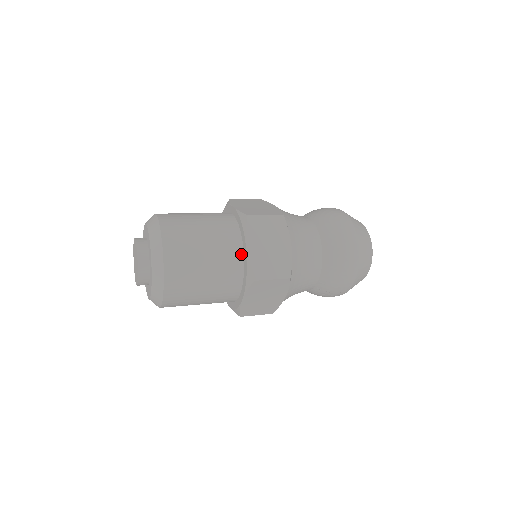
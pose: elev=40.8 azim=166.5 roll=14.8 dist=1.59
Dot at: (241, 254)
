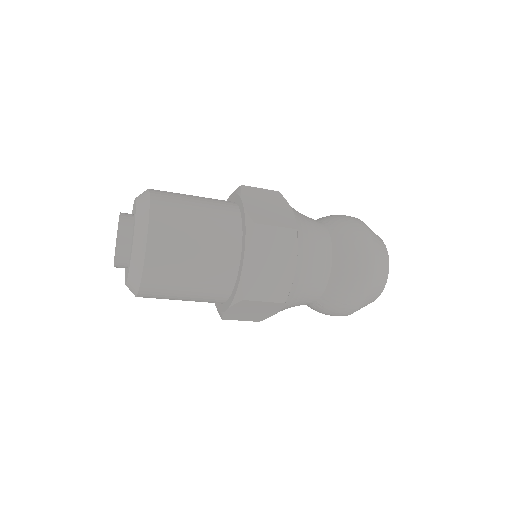
Dot at: (236, 265)
